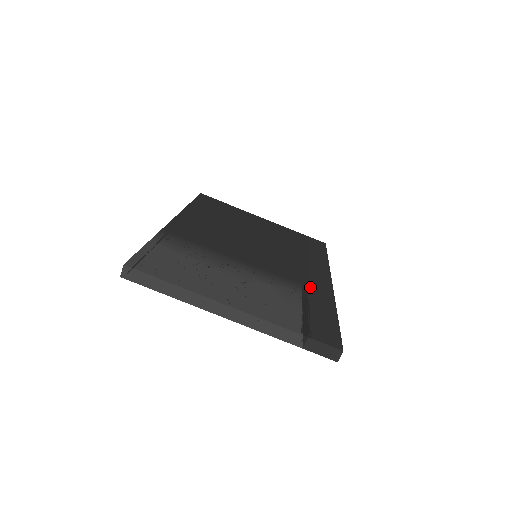
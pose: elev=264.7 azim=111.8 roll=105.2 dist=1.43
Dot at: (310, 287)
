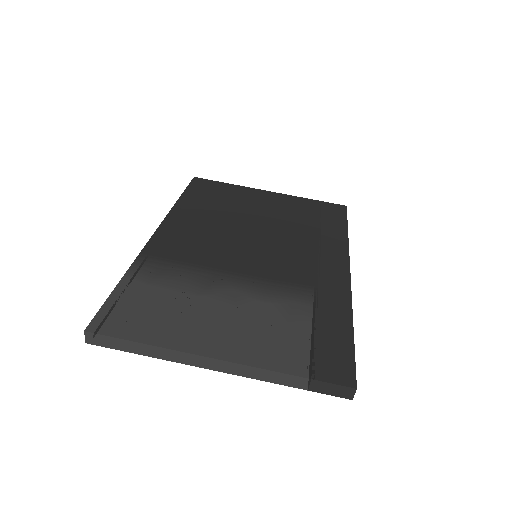
Dot at: (320, 289)
